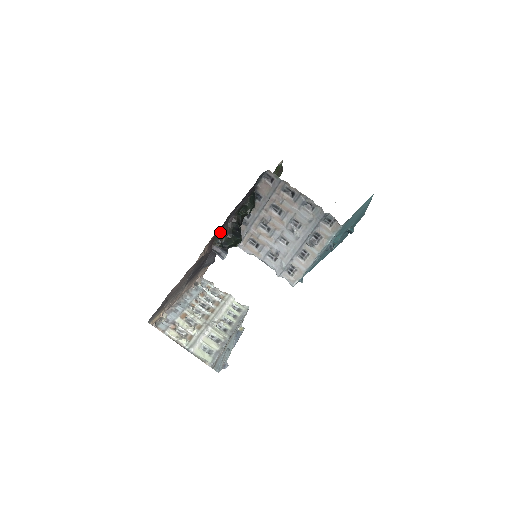
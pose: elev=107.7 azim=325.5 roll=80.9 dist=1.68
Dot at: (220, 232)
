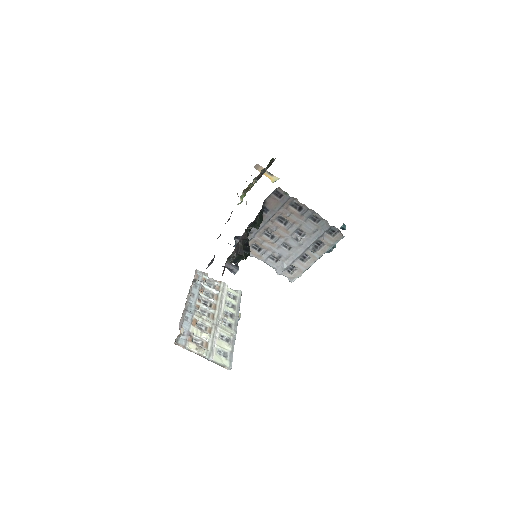
Dot at: (233, 251)
